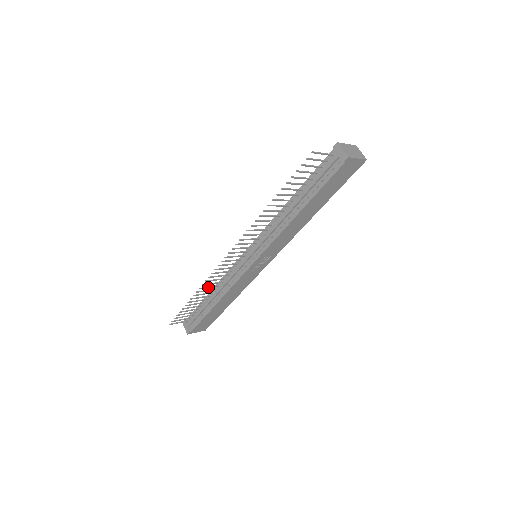
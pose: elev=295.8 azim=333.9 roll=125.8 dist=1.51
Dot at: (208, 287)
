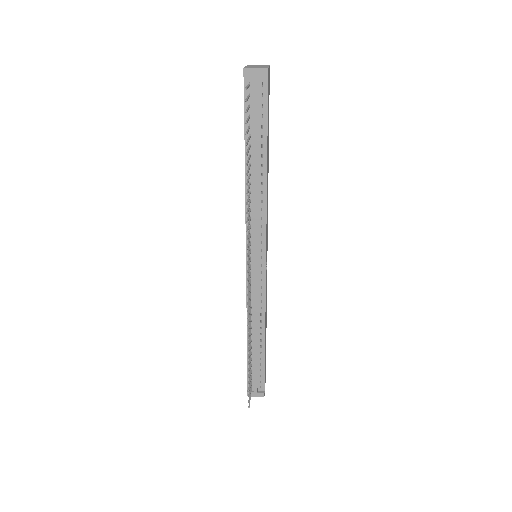
Dot at: (249, 331)
